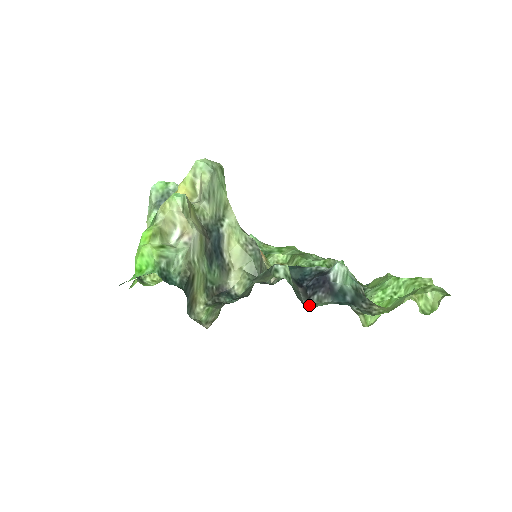
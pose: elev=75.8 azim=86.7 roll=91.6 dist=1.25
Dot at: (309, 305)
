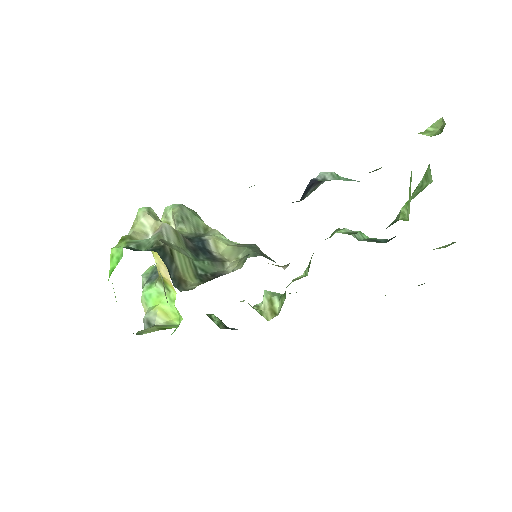
Dot at: (303, 199)
